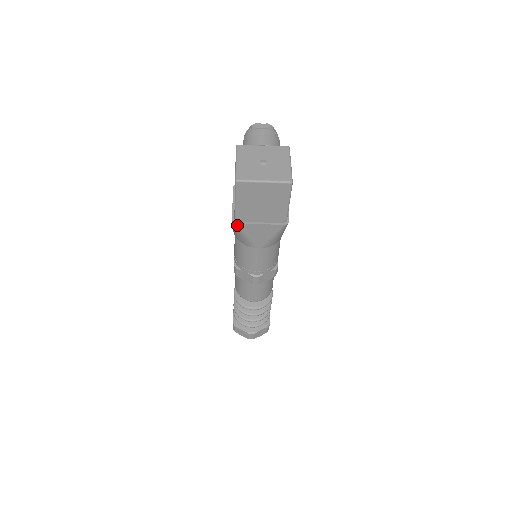
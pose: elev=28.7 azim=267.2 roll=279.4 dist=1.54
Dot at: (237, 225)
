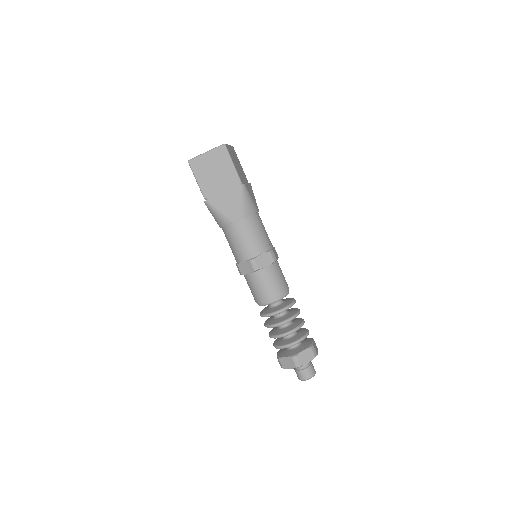
Dot at: (207, 202)
